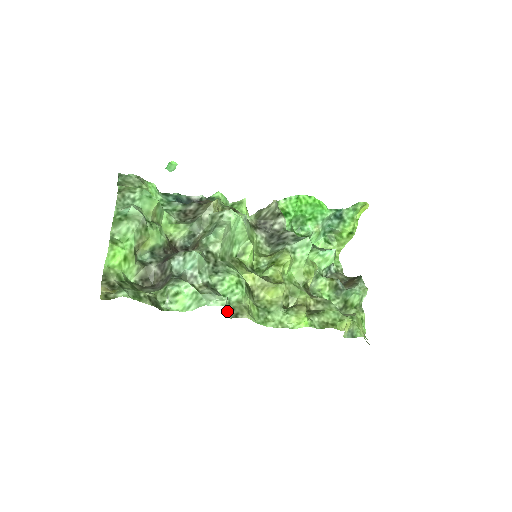
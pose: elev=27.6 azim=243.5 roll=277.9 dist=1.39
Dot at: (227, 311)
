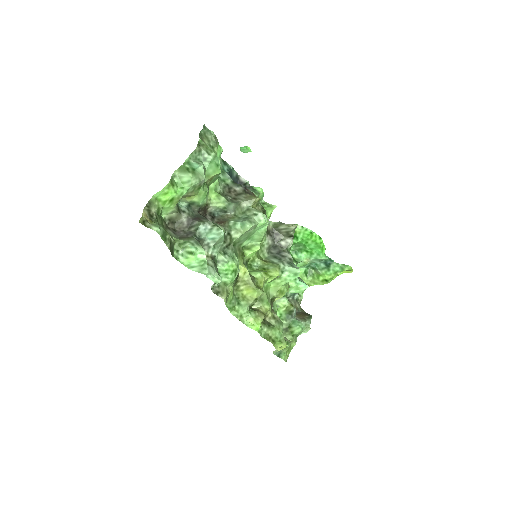
Dot at: (214, 286)
